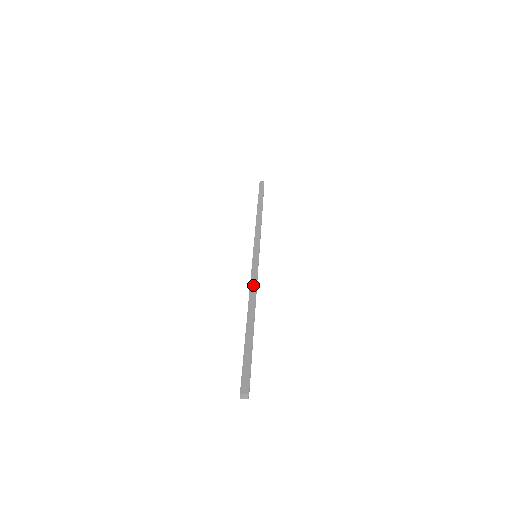
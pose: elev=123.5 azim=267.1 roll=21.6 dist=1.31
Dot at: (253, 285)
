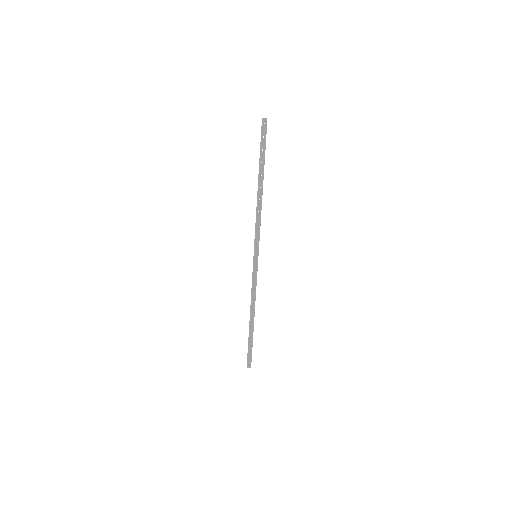
Dot at: (253, 292)
